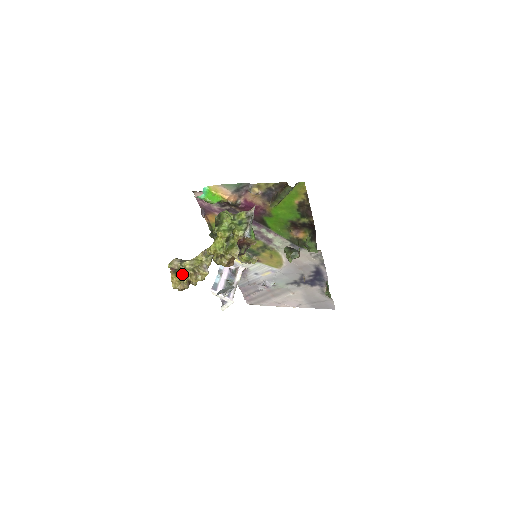
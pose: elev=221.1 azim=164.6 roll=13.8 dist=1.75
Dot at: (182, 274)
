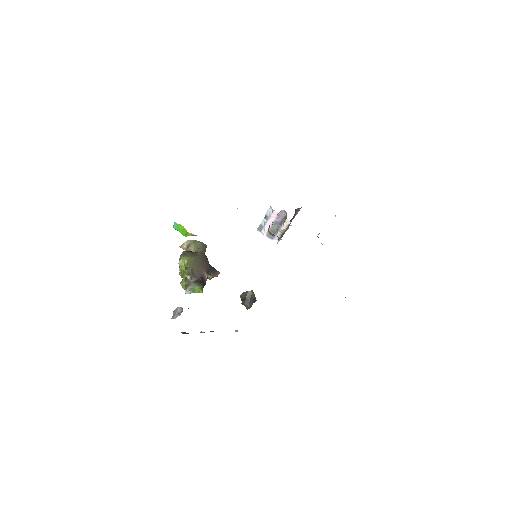
Dot at: occluded
